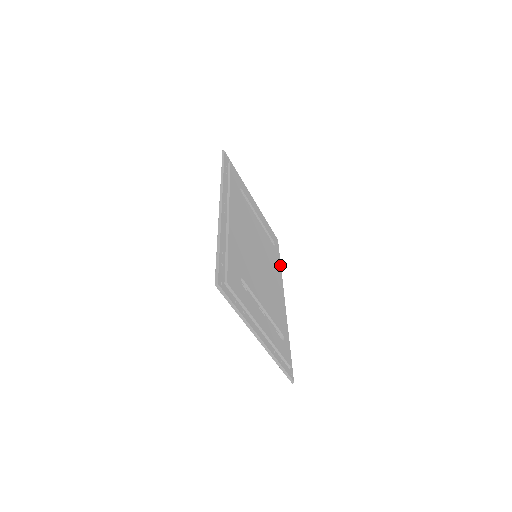
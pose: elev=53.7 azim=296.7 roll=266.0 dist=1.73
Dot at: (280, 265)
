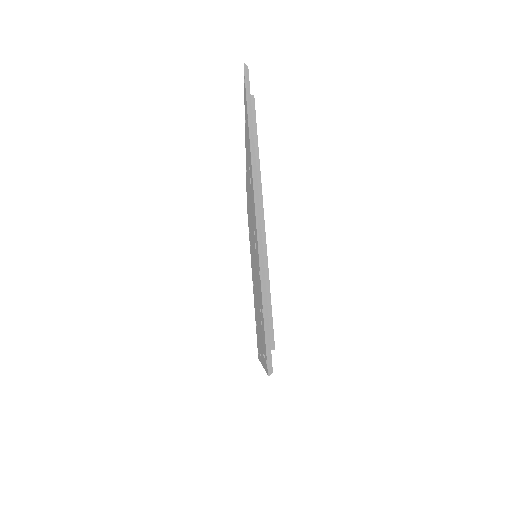
Dot at: occluded
